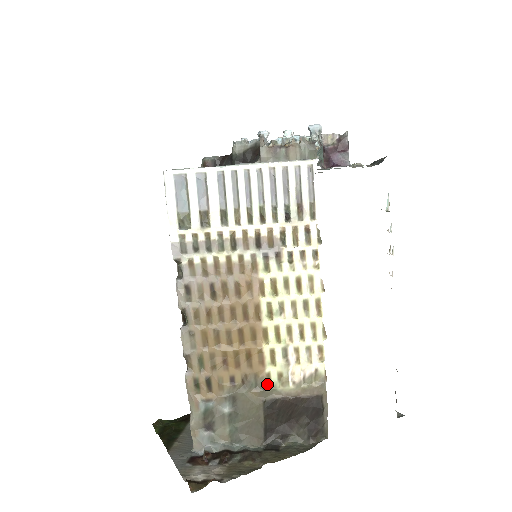
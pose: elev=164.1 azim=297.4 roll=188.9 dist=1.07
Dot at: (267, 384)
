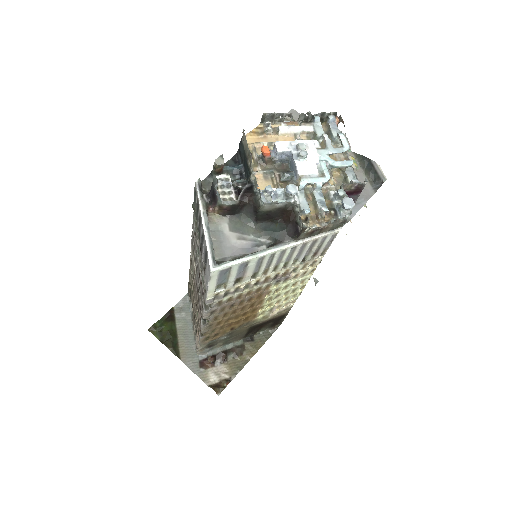
Dot at: (254, 322)
